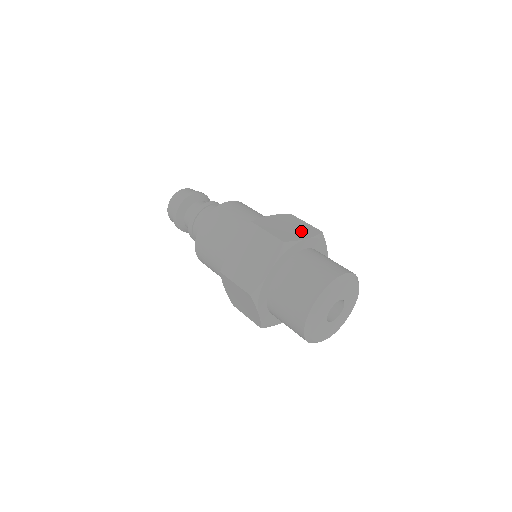
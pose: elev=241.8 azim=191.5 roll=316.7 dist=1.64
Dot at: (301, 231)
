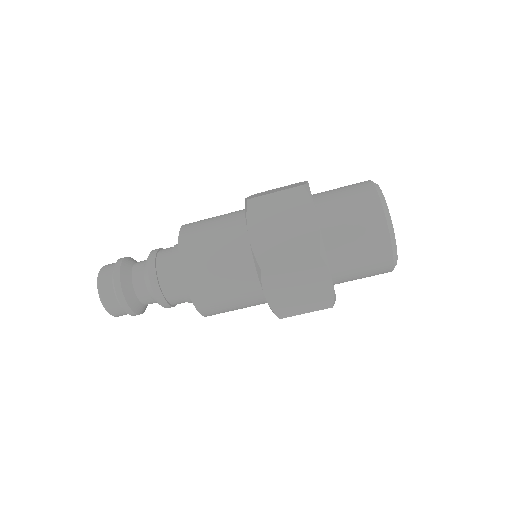
Dot at: (292, 185)
